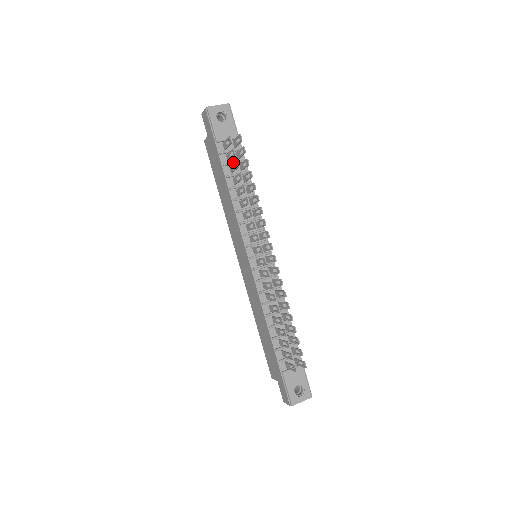
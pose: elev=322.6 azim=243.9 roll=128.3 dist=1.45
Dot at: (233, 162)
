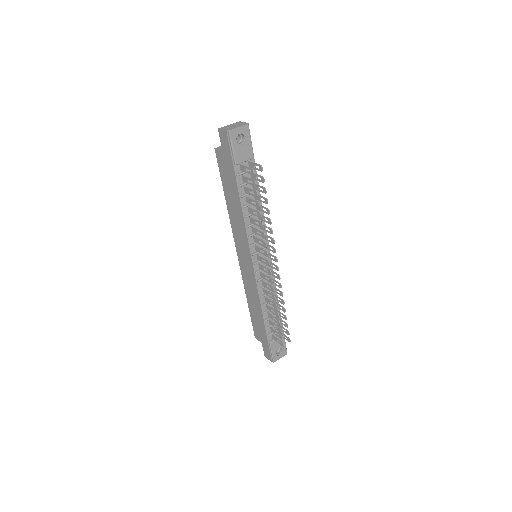
Dot at: occluded
